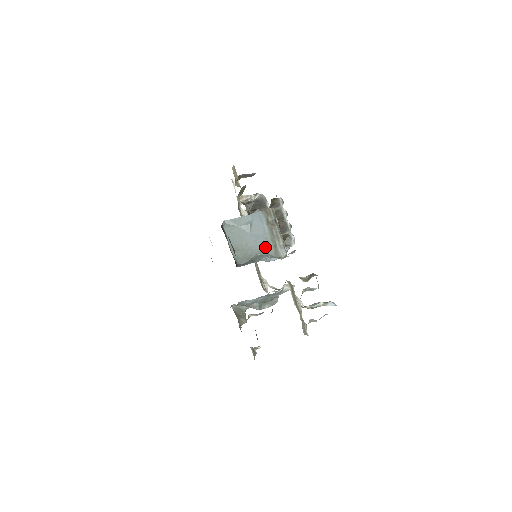
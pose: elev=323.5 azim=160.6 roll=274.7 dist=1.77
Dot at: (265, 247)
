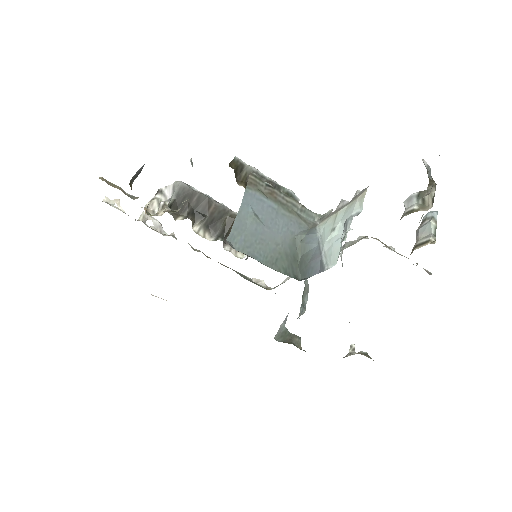
Dot at: (293, 227)
